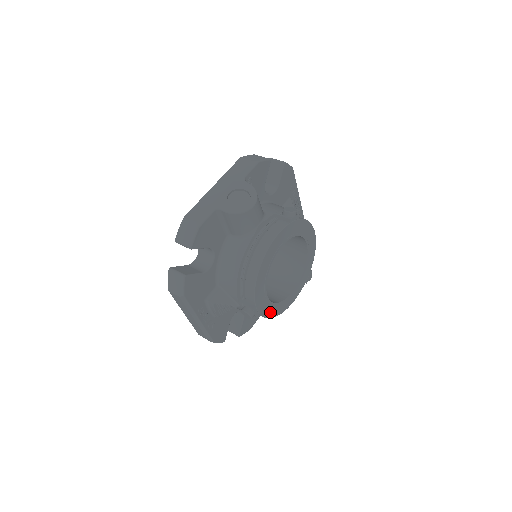
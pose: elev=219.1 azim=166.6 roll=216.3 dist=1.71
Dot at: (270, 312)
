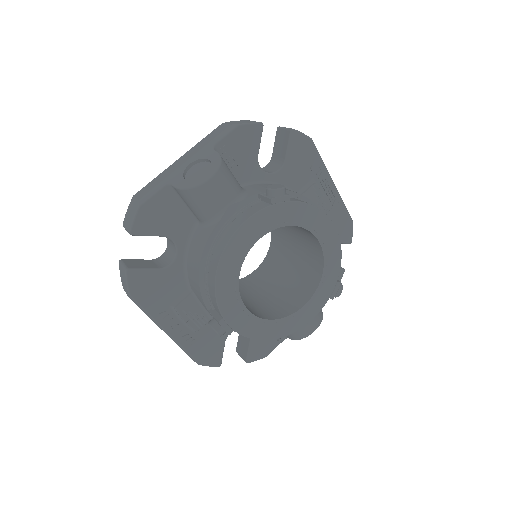
Dot at: (259, 331)
